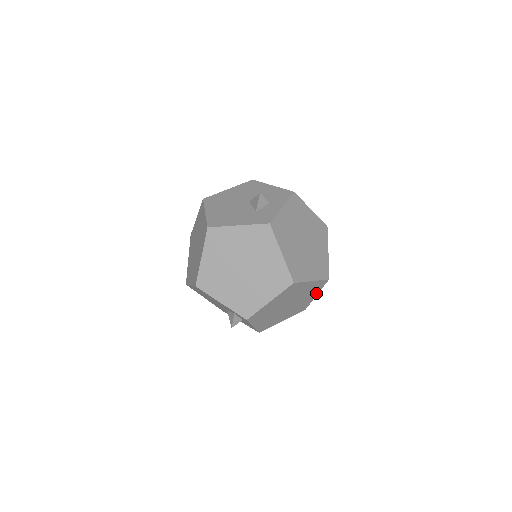
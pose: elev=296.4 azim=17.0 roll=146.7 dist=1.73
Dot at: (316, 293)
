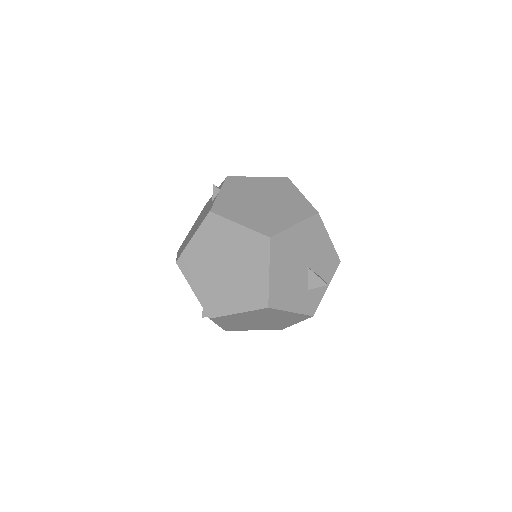
Dot at: occluded
